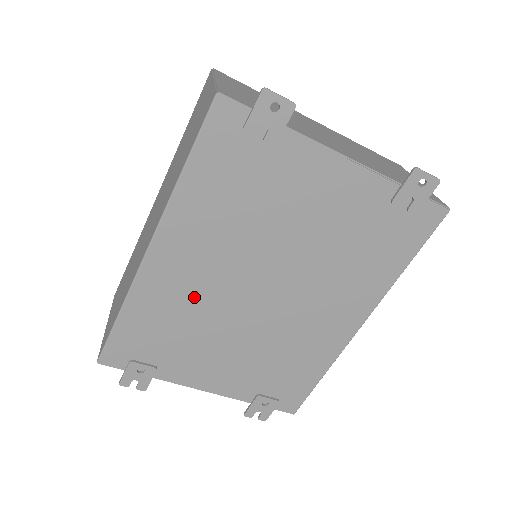
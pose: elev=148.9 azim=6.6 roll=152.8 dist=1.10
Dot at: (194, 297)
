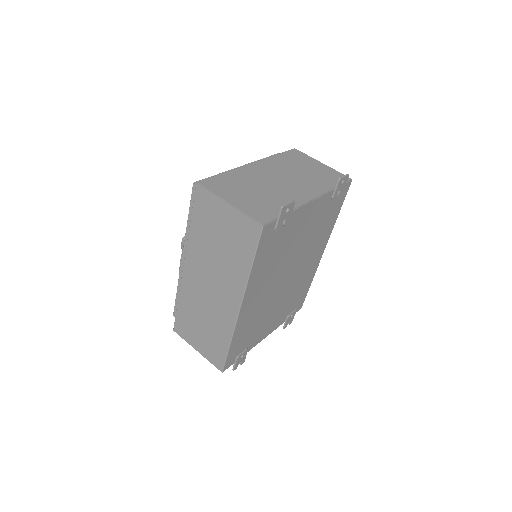
Dot at: (260, 308)
